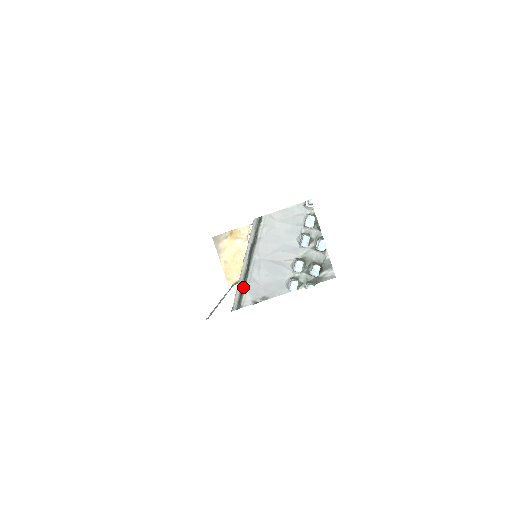
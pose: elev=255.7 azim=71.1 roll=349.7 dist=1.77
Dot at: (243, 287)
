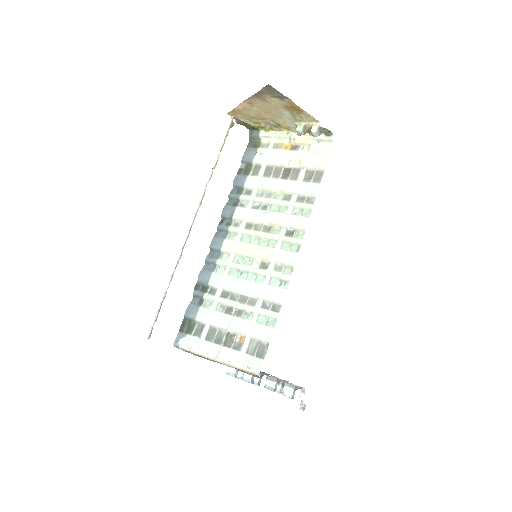
Dot at: occluded
